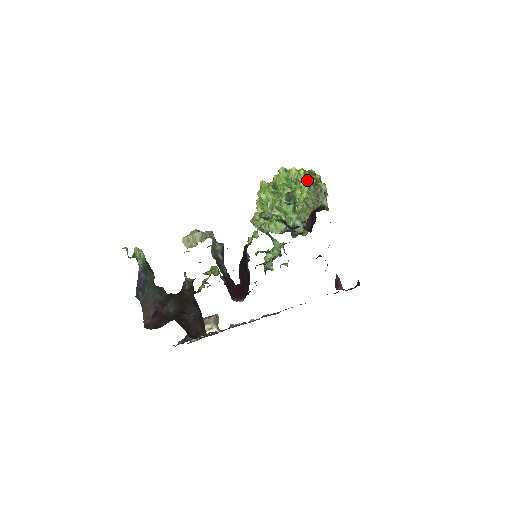
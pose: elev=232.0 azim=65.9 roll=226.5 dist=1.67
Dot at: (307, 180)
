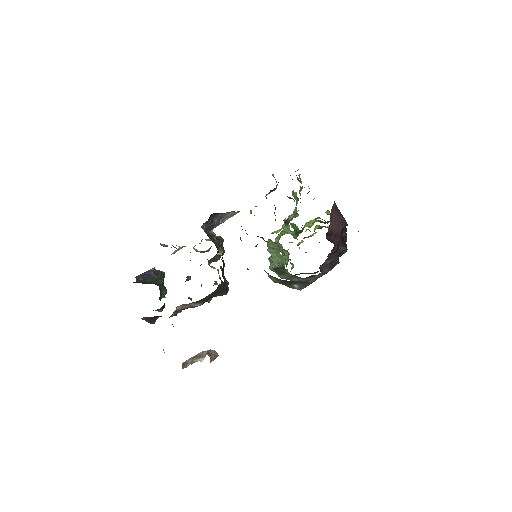
Dot at: (321, 228)
